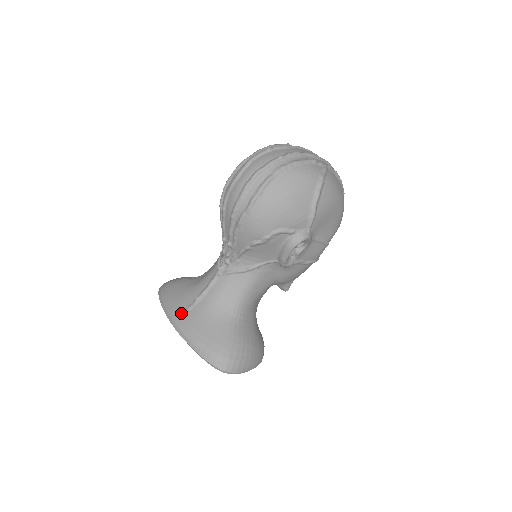
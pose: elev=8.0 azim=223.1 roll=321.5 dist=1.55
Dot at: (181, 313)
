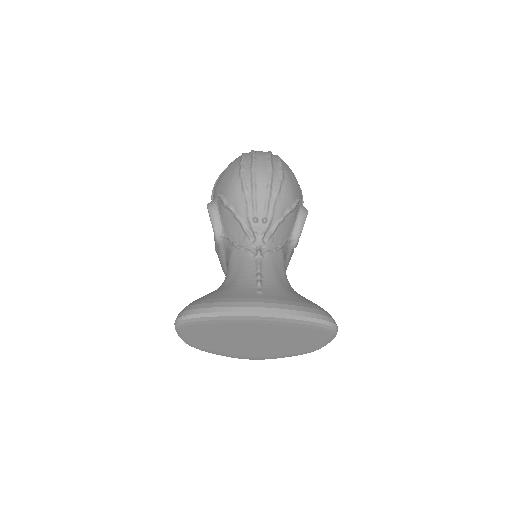
Dot at: (258, 297)
